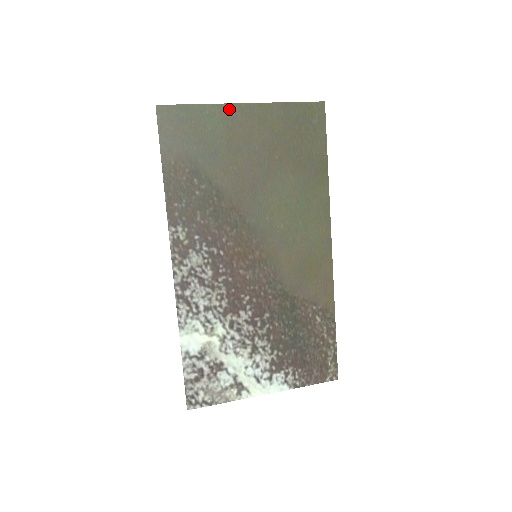
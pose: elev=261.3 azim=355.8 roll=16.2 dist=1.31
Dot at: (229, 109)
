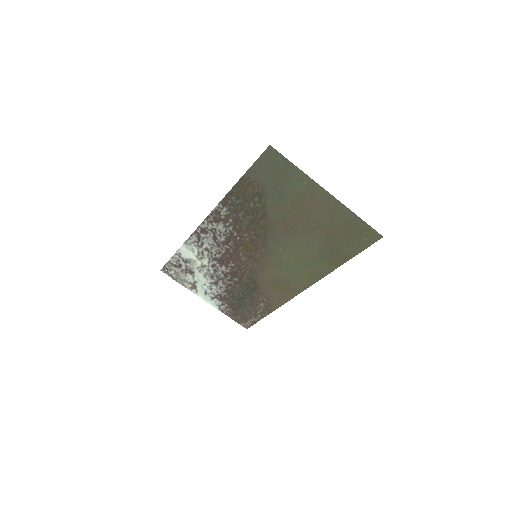
Dot at: (315, 187)
